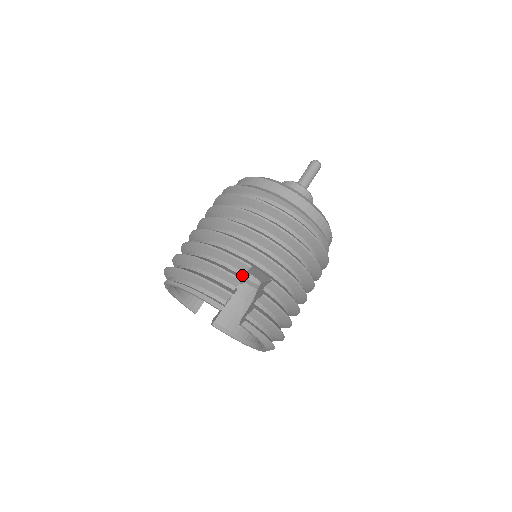
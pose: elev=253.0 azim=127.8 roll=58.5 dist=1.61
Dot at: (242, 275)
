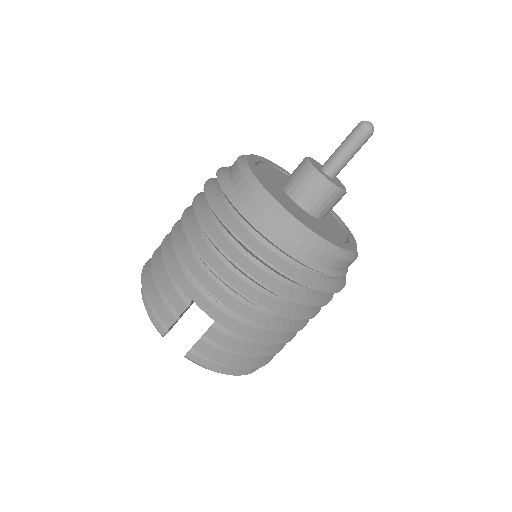
Dot at: (188, 304)
